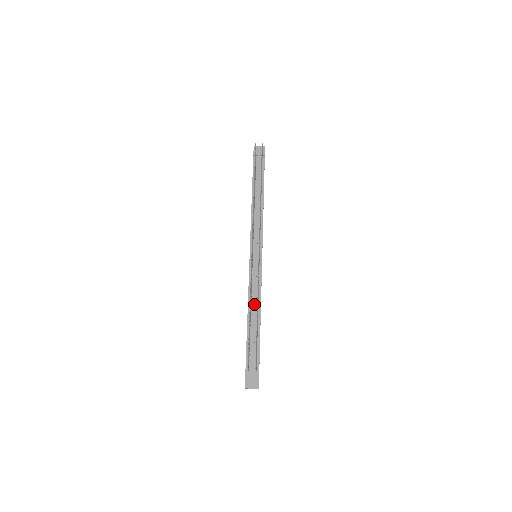
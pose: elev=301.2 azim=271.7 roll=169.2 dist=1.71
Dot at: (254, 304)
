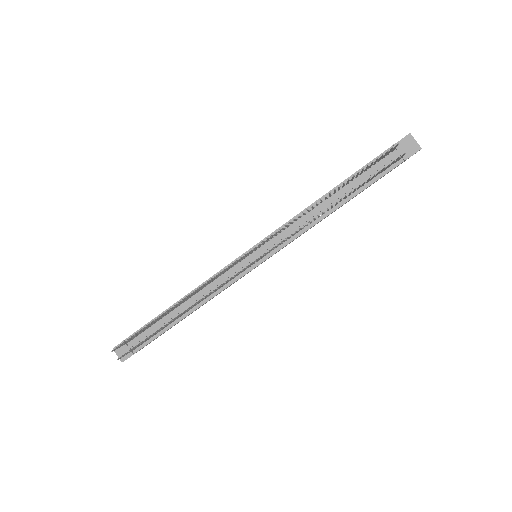
Dot at: (196, 298)
